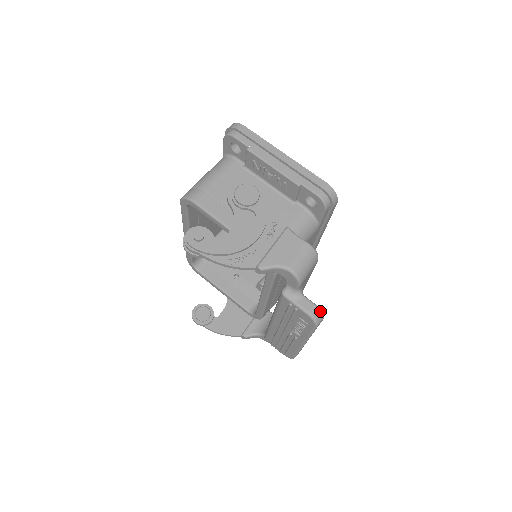
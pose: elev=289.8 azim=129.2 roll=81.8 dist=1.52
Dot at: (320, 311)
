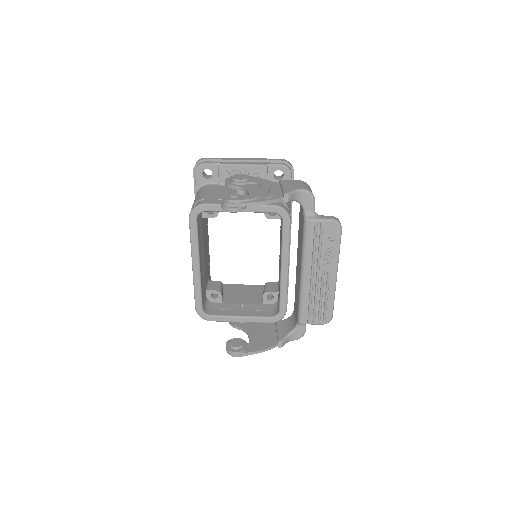
Dot at: (336, 218)
